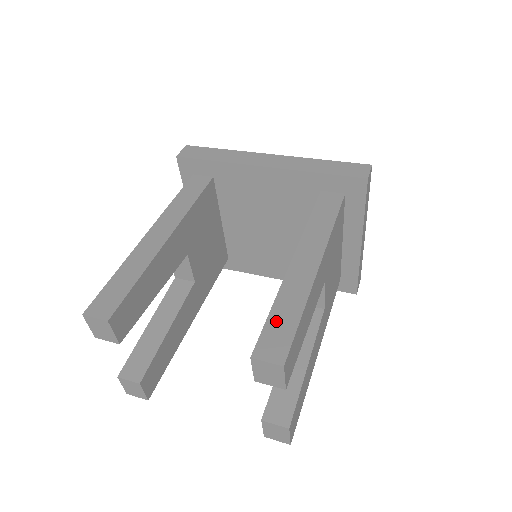
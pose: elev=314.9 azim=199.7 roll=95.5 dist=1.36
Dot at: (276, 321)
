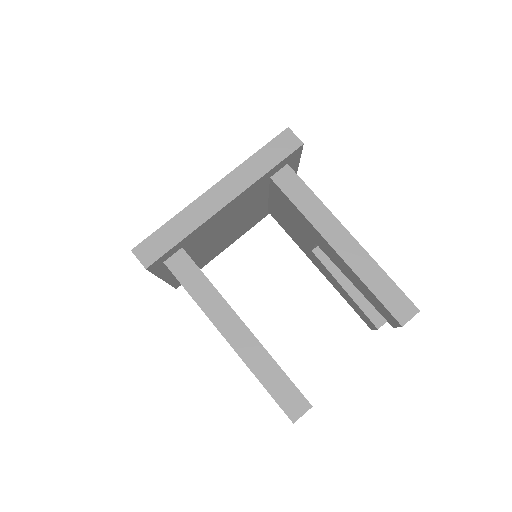
Dot at: (384, 295)
